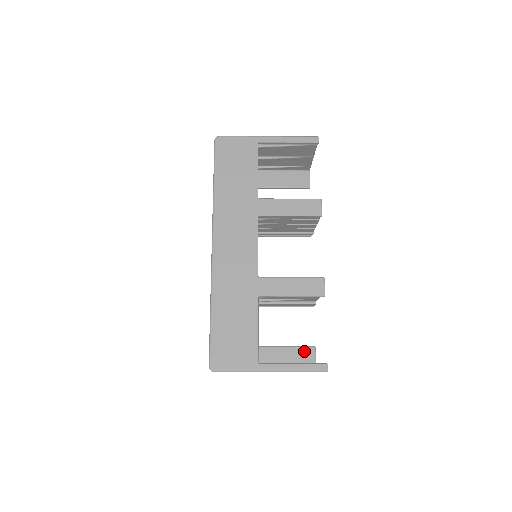
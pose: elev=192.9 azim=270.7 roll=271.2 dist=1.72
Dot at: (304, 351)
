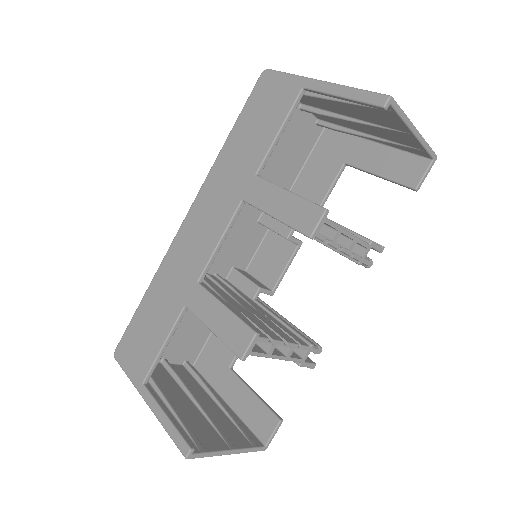
Dot at: (266, 415)
